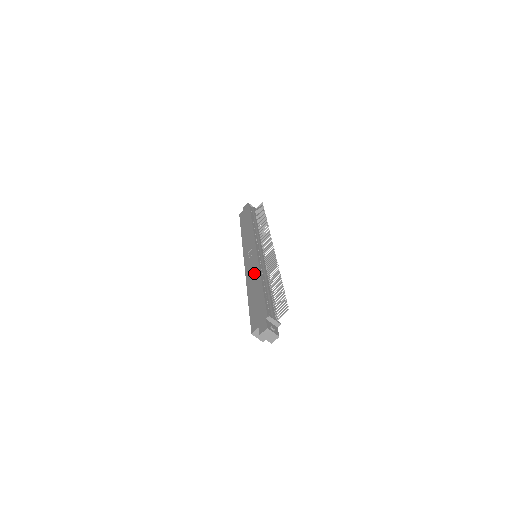
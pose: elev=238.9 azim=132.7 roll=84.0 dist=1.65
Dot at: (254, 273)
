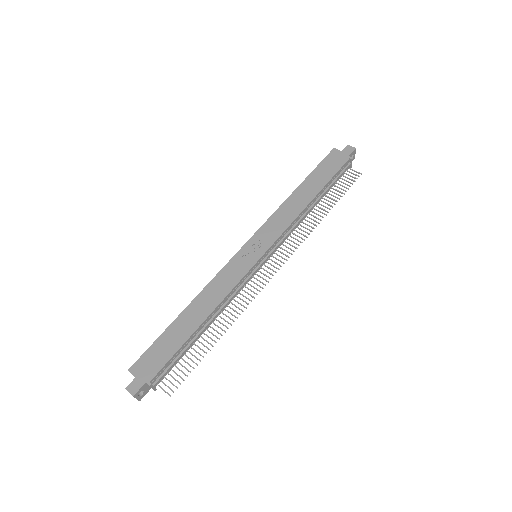
Dot at: (217, 294)
